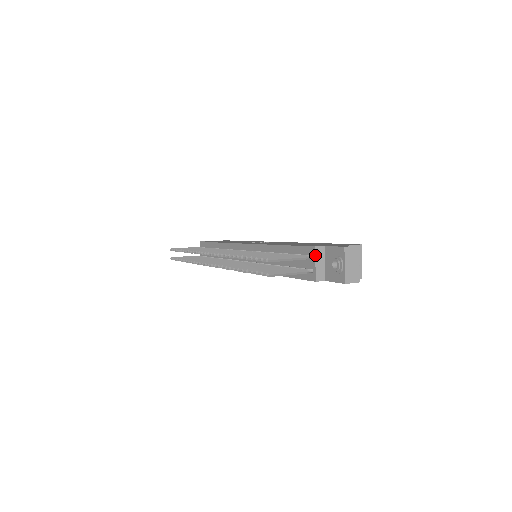
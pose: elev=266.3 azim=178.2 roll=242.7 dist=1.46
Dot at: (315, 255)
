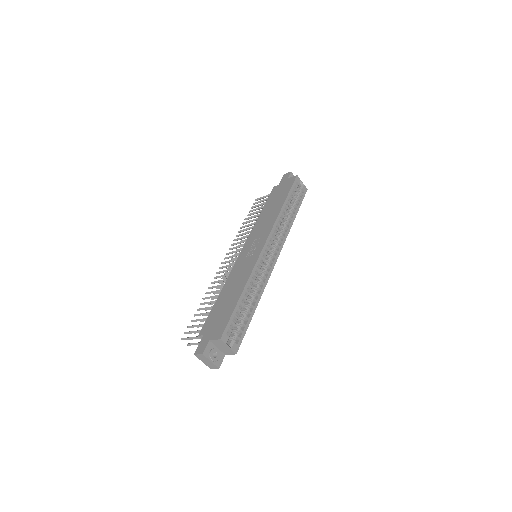
Dot at: occluded
